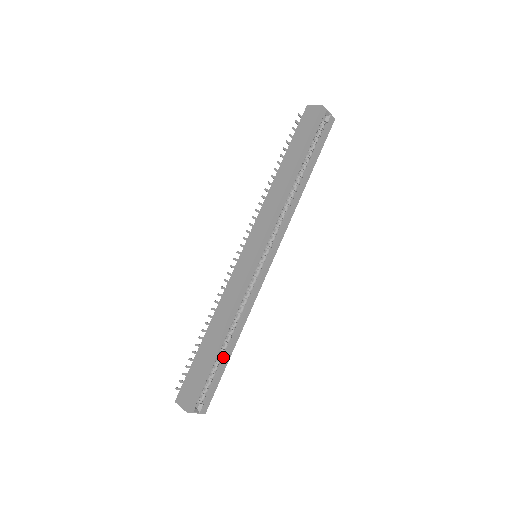
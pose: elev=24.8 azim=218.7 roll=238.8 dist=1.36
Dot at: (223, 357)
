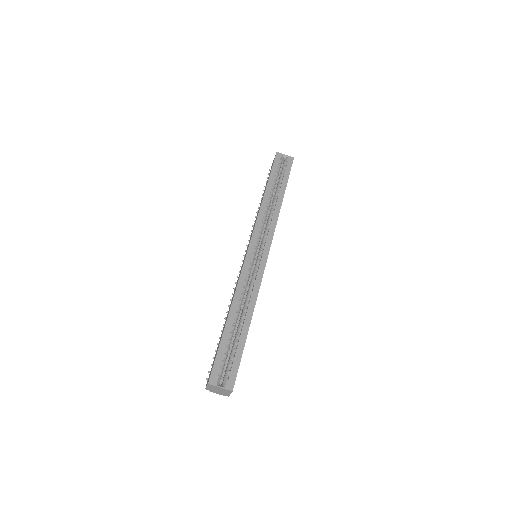
Dot at: (240, 334)
